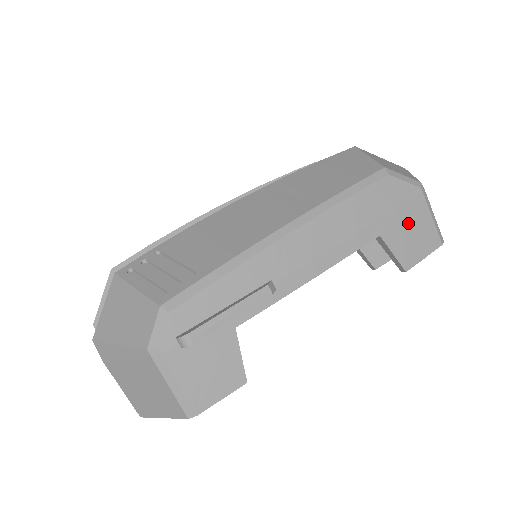
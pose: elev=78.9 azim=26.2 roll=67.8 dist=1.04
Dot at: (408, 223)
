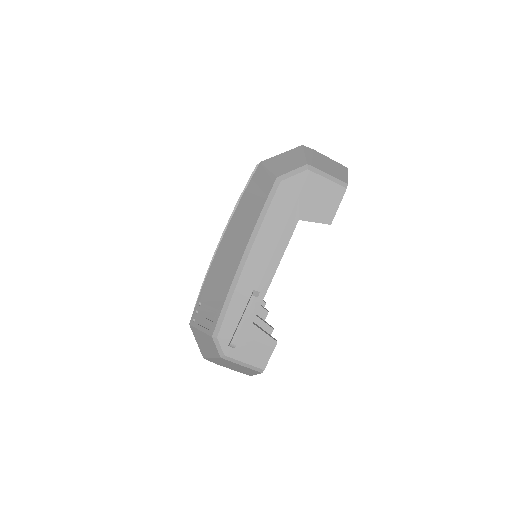
Dot at: (313, 197)
